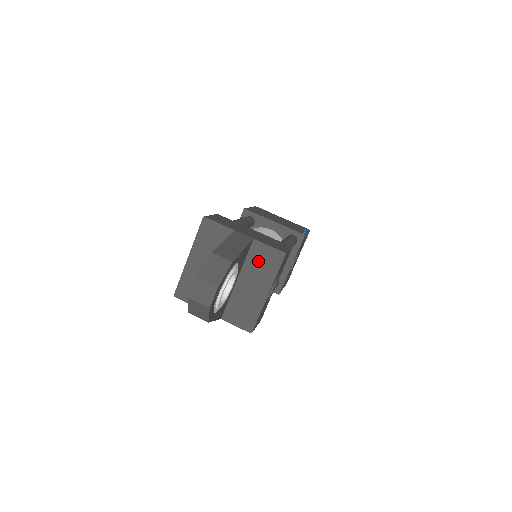
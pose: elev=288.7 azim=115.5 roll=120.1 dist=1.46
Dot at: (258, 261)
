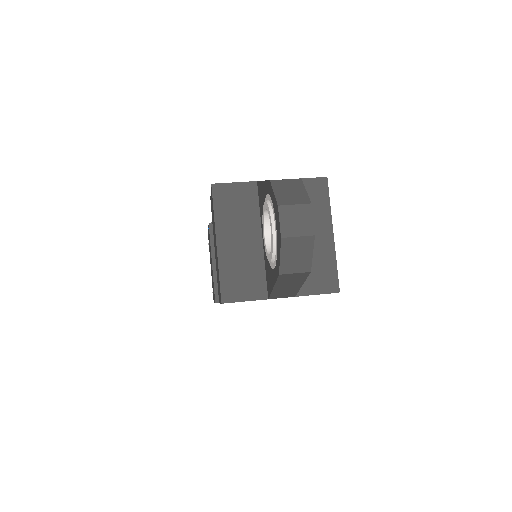
Dot at: occluded
